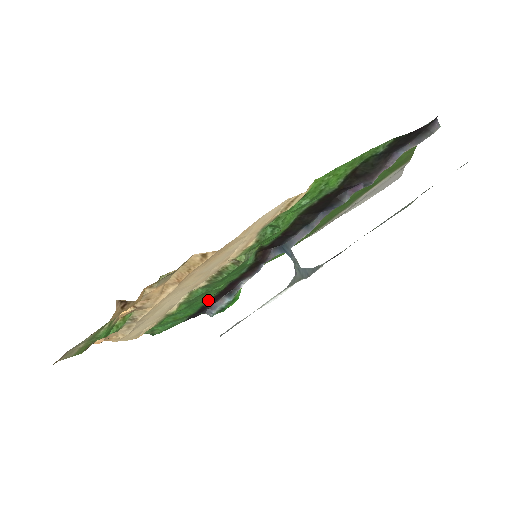
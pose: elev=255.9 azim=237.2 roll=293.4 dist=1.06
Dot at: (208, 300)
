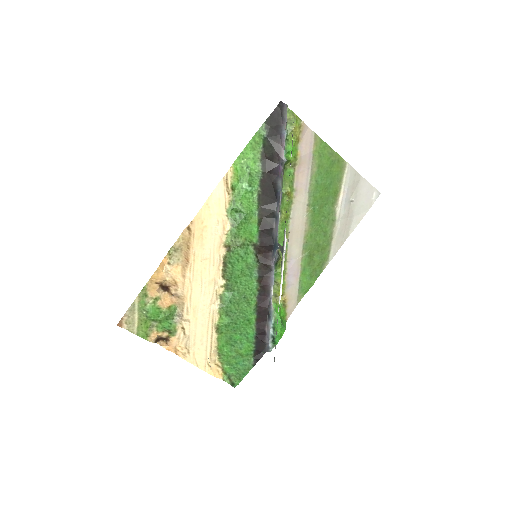
Dot at: (255, 326)
